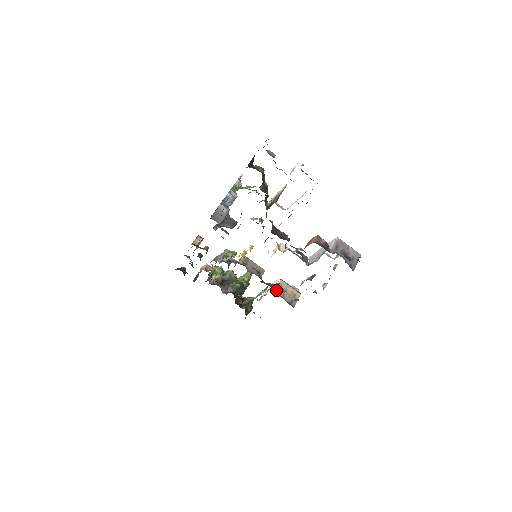
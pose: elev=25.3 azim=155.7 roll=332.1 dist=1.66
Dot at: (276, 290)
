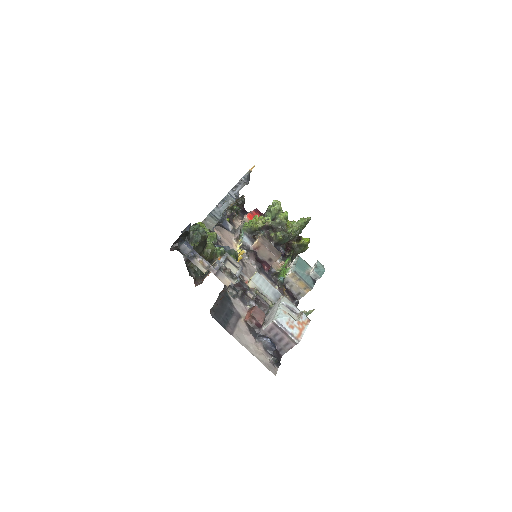
Dot at: (284, 280)
